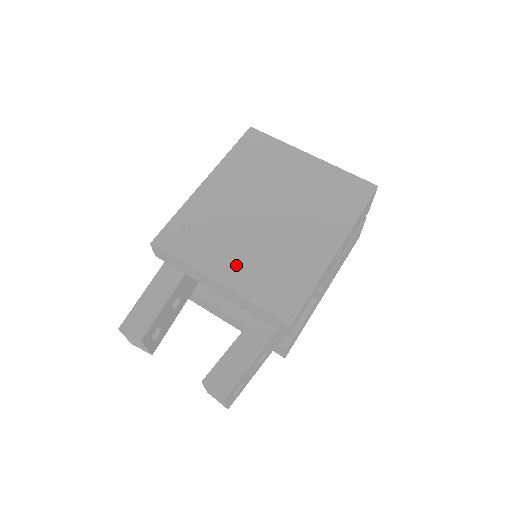
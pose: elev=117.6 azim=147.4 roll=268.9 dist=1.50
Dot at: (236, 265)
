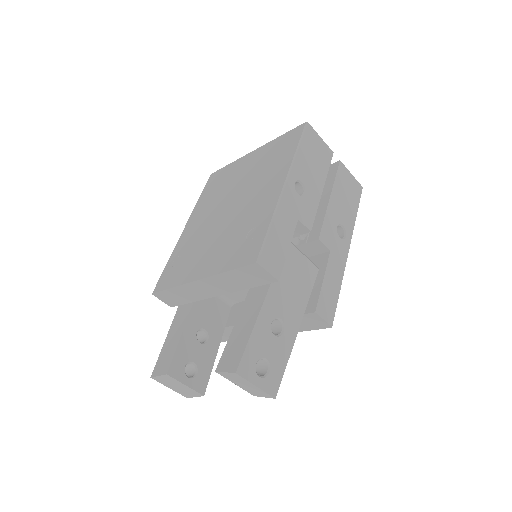
Dot at: (210, 258)
